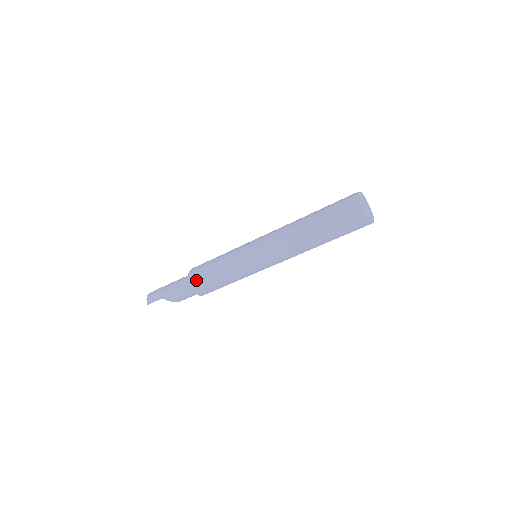
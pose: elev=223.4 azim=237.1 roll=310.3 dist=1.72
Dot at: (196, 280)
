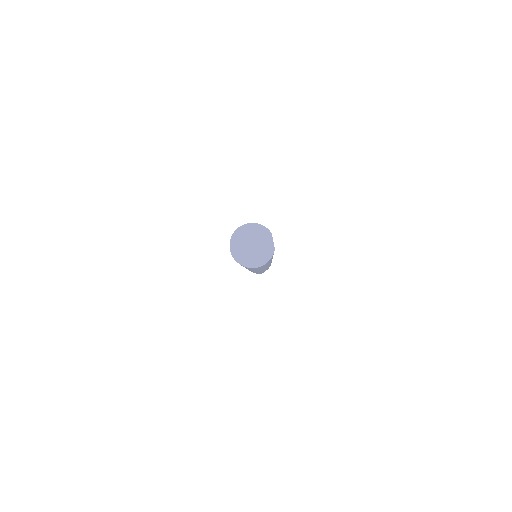
Dot at: occluded
